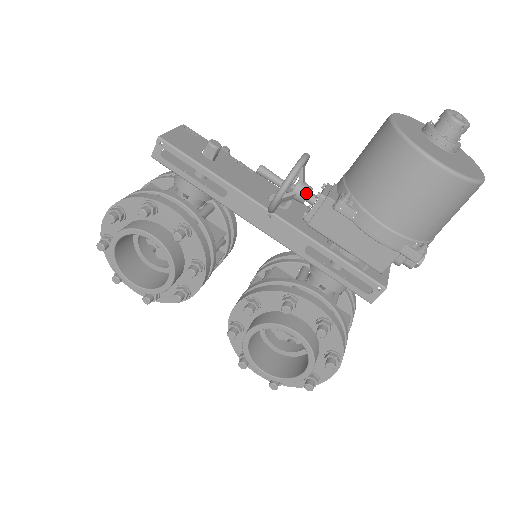
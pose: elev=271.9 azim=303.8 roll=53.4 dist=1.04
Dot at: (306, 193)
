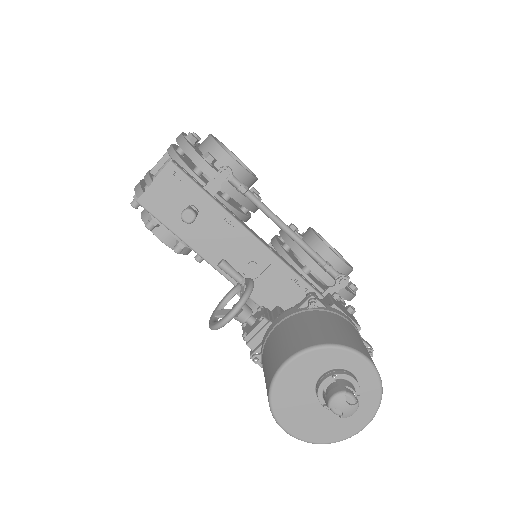
Dot at: (240, 322)
